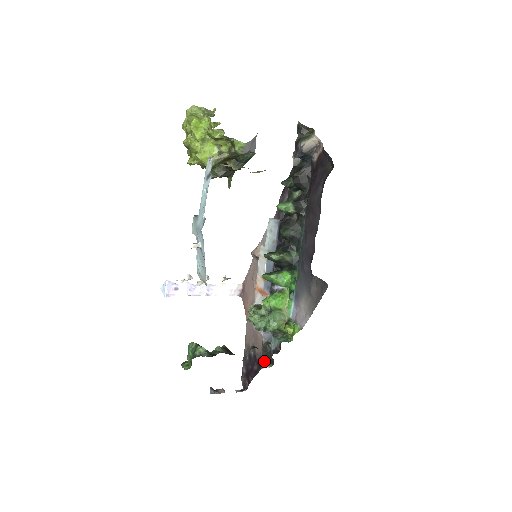
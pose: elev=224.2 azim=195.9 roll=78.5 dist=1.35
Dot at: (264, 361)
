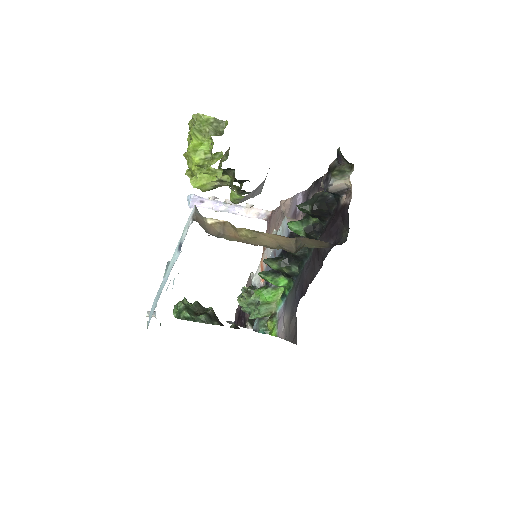
Dot at: (249, 325)
